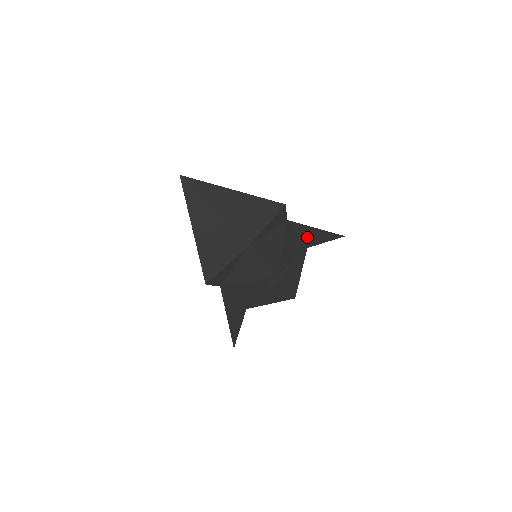
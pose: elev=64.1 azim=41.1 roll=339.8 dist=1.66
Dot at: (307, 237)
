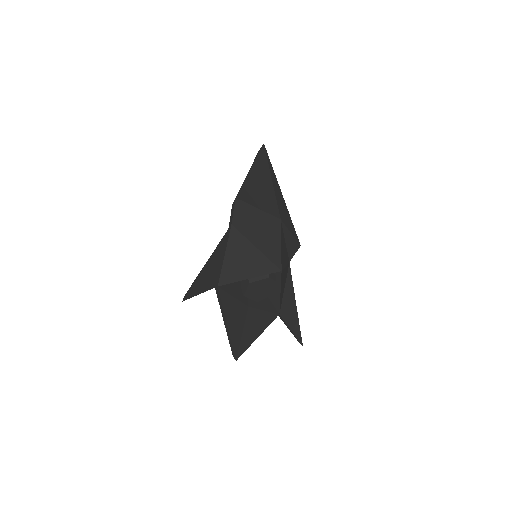
Dot at: (286, 302)
